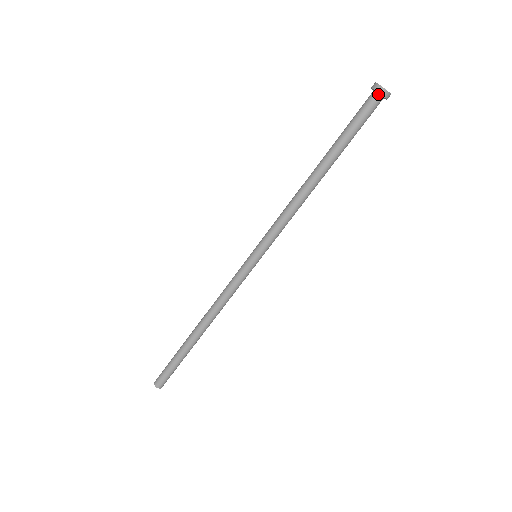
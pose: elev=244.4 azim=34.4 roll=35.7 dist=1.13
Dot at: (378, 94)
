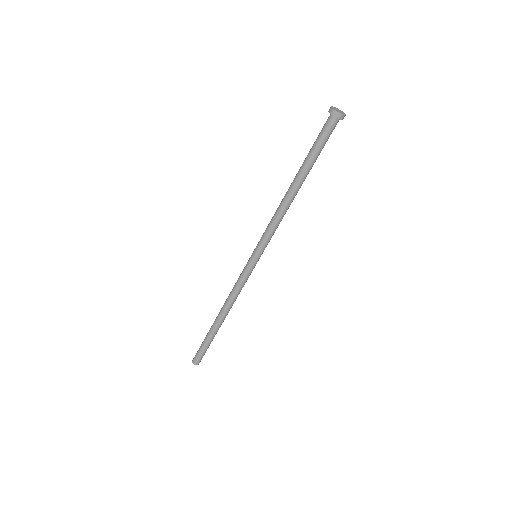
Dot at: (333, 116)
